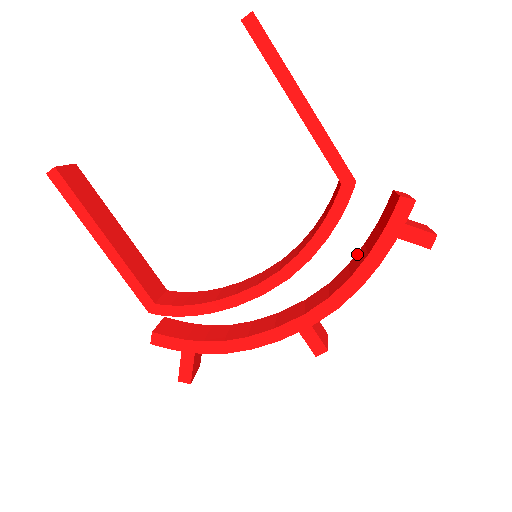
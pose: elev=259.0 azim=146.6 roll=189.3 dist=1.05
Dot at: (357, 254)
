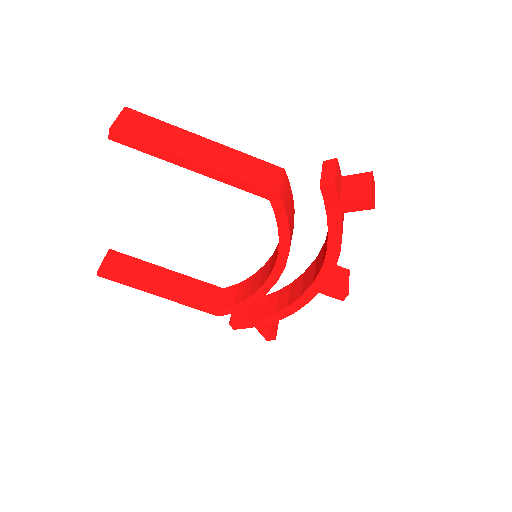
Dot at: occluded
